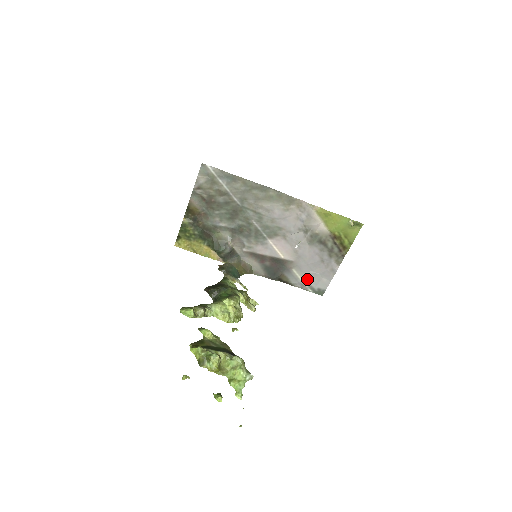
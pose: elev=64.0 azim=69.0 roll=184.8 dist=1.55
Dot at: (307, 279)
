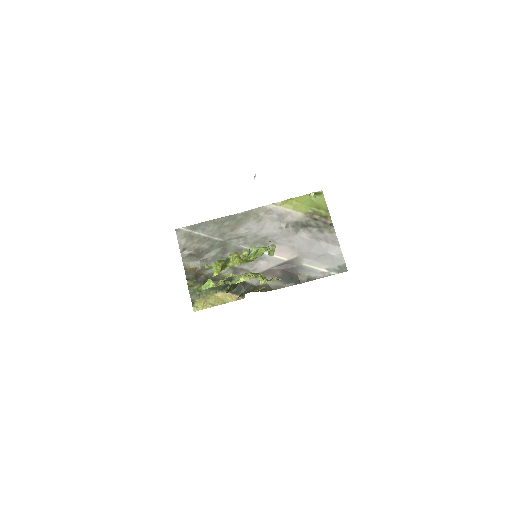
Dot at: (321, 265)
